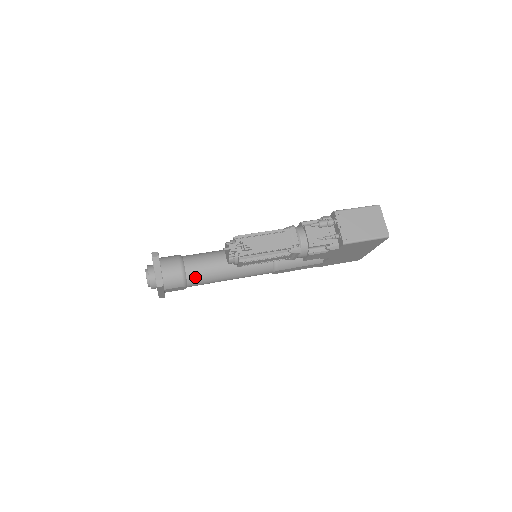
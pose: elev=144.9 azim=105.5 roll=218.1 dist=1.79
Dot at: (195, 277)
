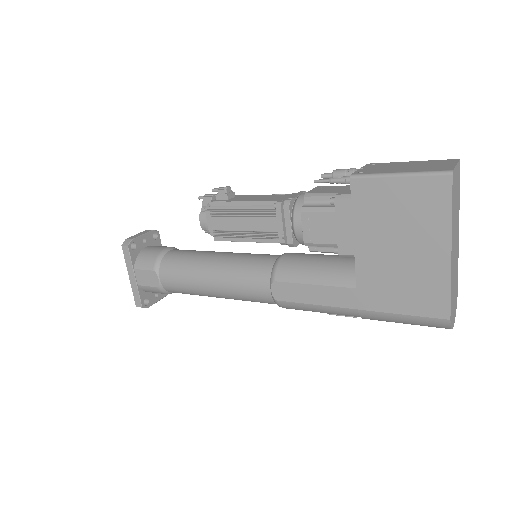
Dot at: (171, 261)
